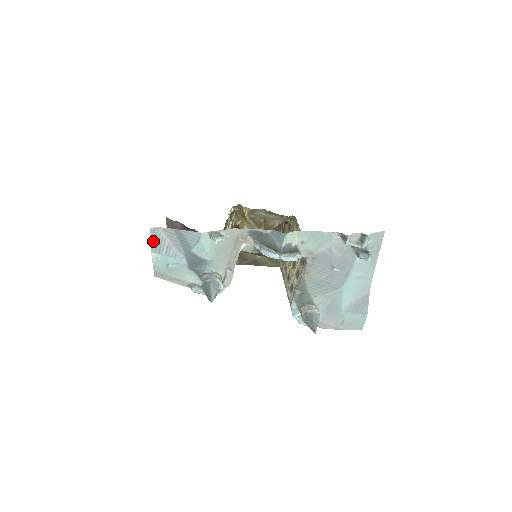
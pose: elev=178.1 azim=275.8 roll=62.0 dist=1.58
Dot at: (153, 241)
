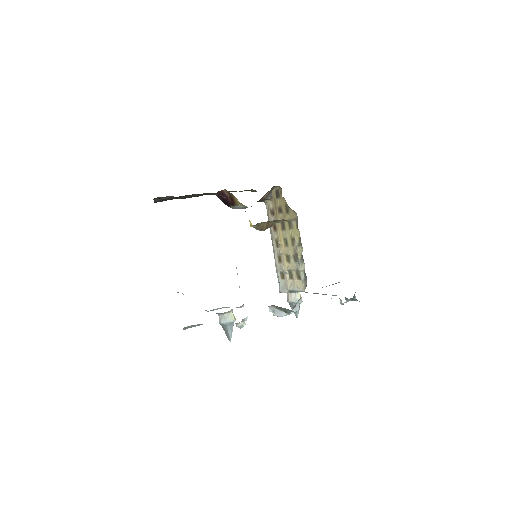
Dot at: (185, 328)
